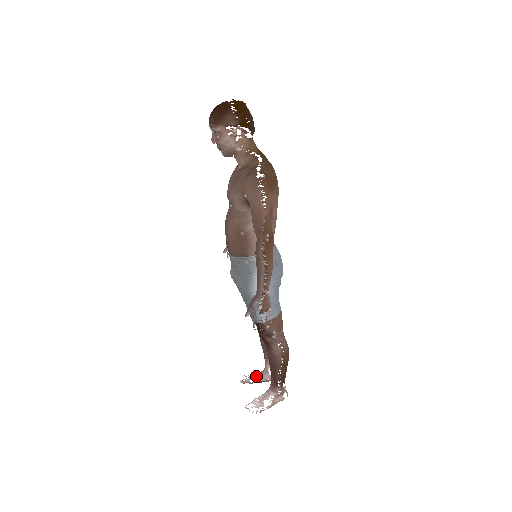
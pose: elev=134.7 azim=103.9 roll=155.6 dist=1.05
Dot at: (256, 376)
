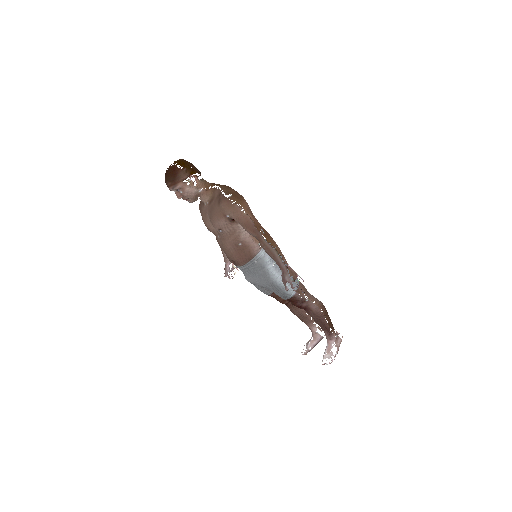
Dot at: (311, 342)
